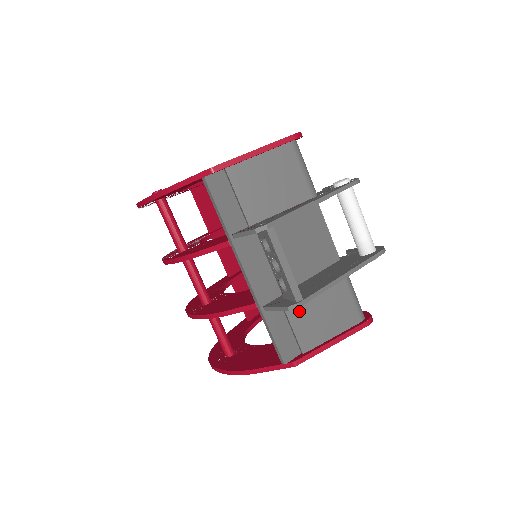
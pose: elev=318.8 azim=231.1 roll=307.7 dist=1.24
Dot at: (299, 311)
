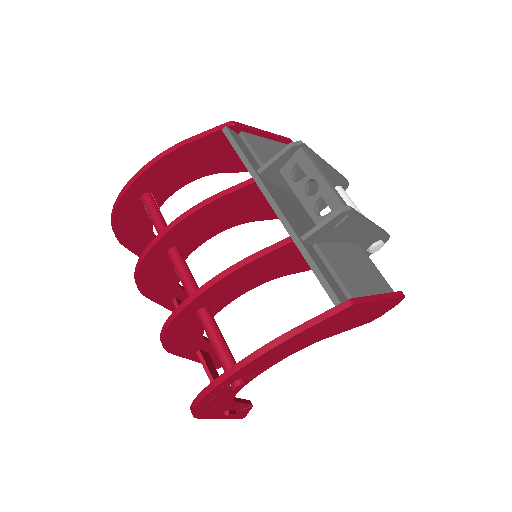
Dot at: (335, 258)
